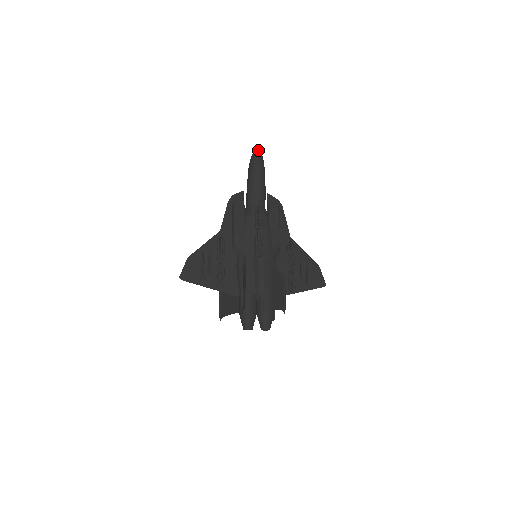
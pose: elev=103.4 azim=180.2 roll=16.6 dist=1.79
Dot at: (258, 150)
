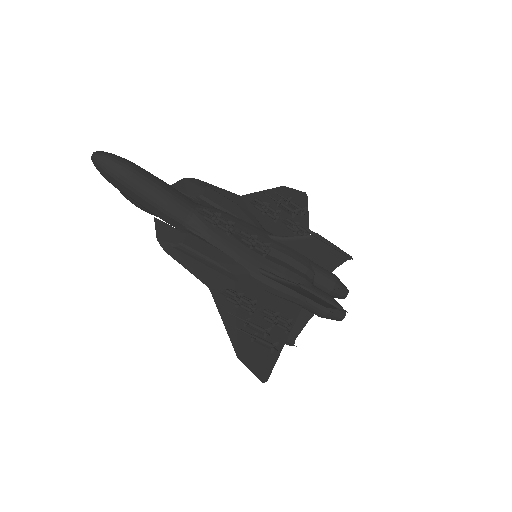
Dot at: (98, 153)
